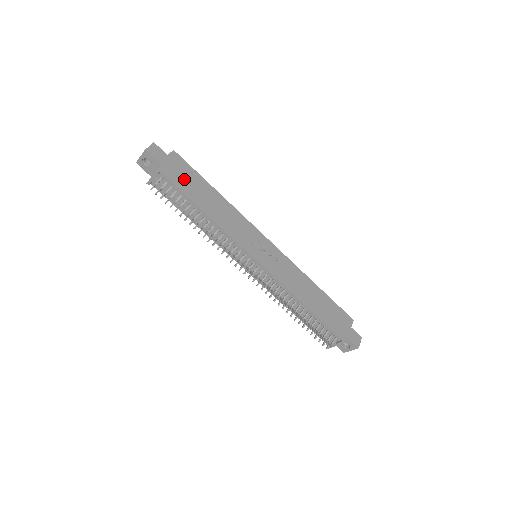
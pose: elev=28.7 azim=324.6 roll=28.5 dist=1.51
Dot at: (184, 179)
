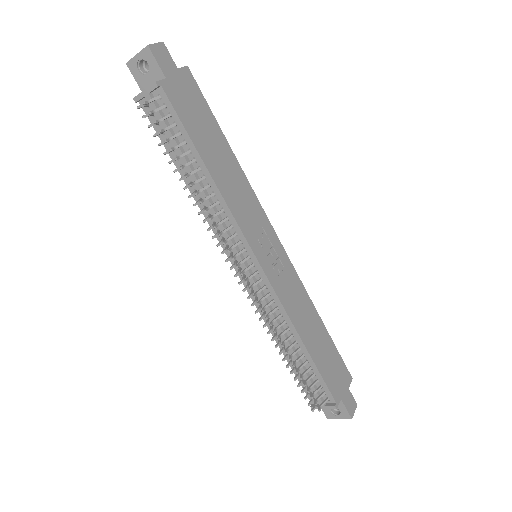
Dot at: (191, 111)
